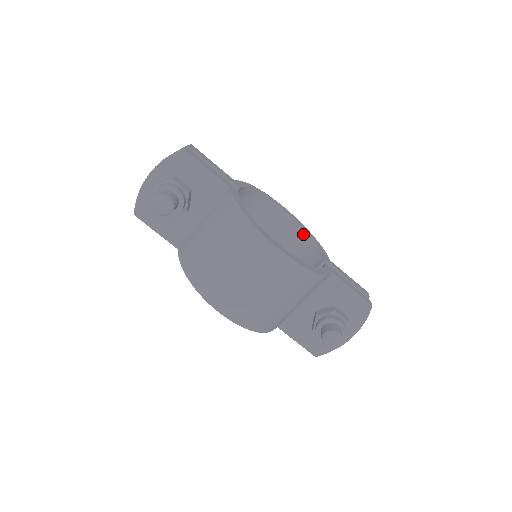
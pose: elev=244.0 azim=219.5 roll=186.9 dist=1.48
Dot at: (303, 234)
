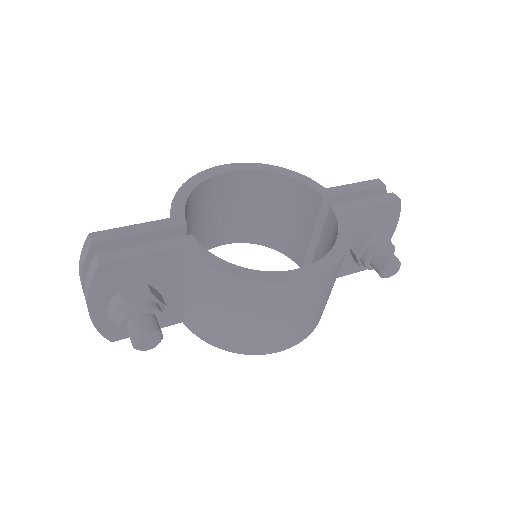
Dot at: (271, 177)
